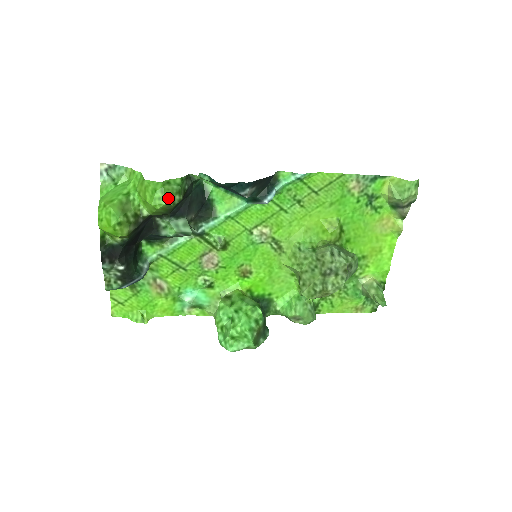
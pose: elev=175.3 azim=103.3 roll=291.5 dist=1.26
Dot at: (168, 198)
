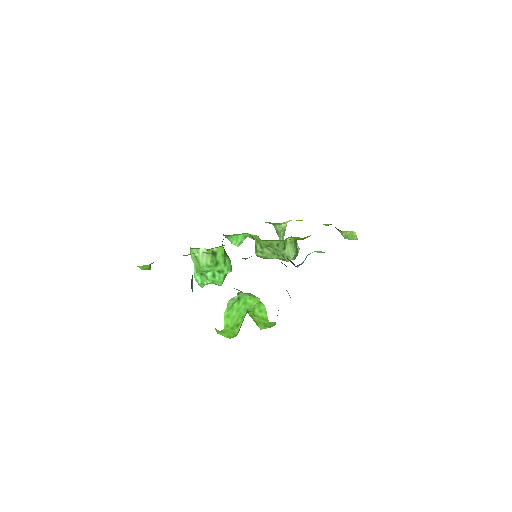
Dot at: occluded
